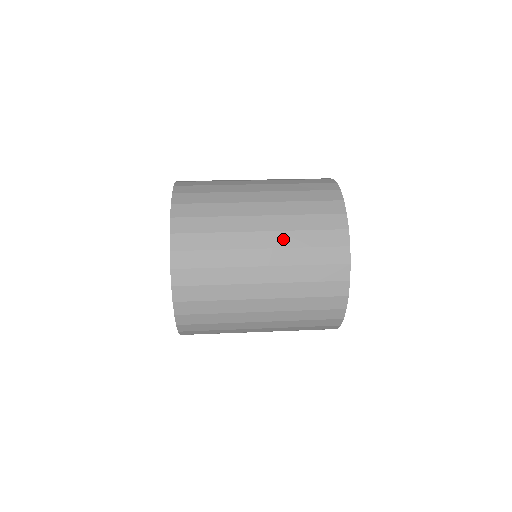
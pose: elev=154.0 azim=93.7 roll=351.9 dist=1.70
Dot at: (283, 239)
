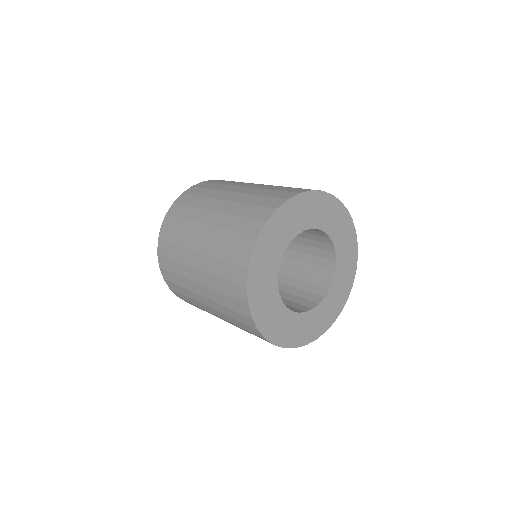
Dot at: (211, 294)
